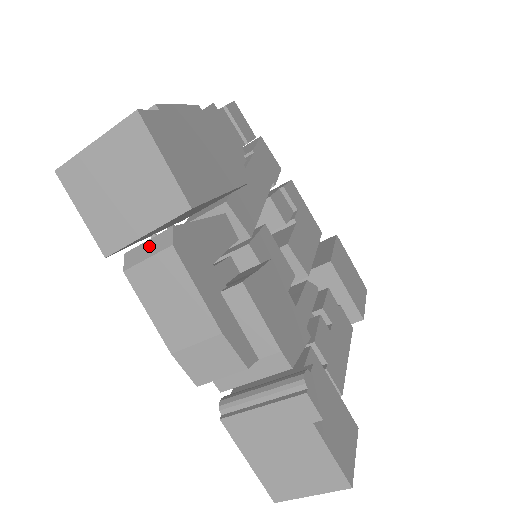
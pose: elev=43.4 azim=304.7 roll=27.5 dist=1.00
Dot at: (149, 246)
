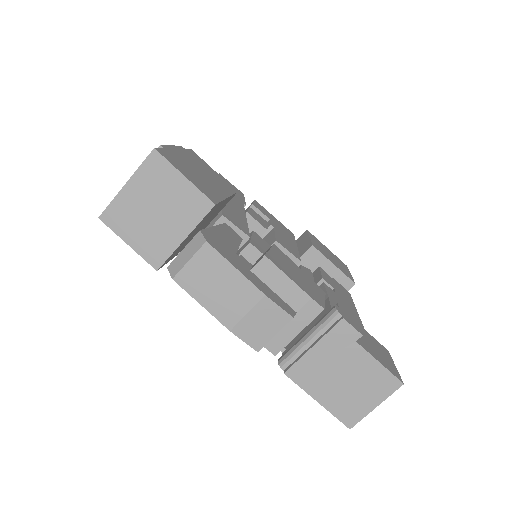
Dot at: (186, 252)
